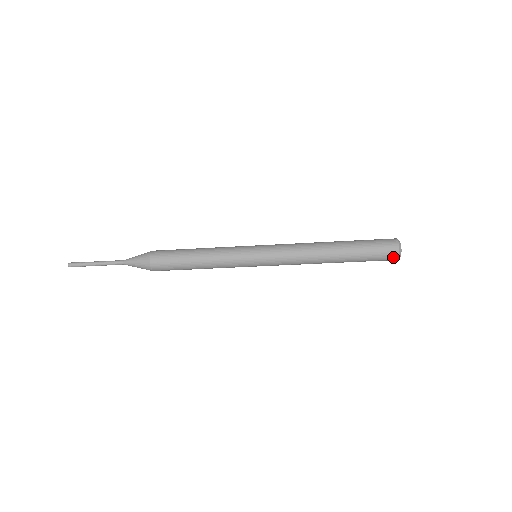
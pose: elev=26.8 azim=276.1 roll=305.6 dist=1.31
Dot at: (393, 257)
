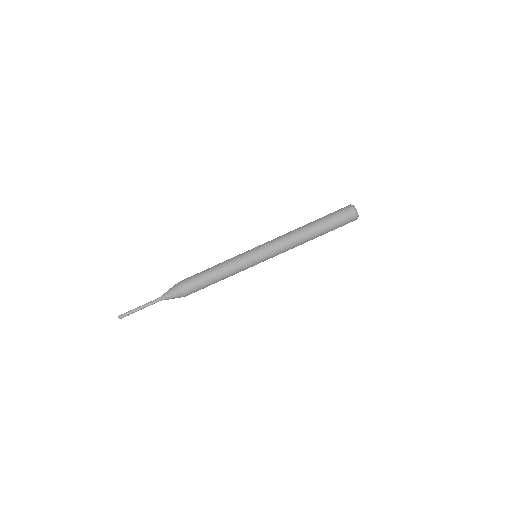
Dot at: (349, 209)
